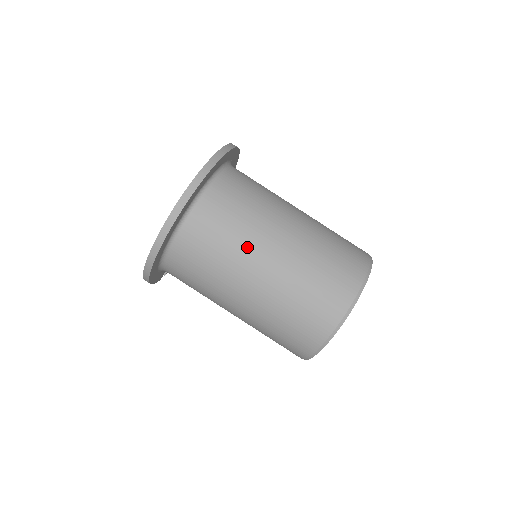
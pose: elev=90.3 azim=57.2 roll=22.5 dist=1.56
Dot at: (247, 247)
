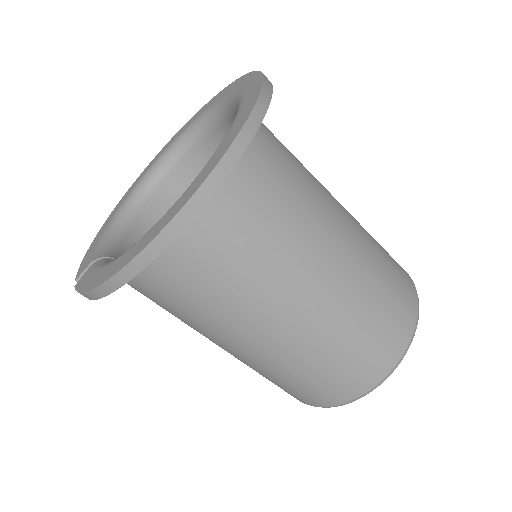
Dot at: (309, 234)
